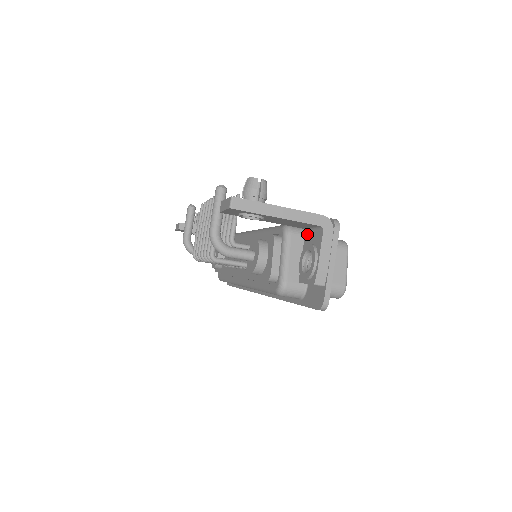
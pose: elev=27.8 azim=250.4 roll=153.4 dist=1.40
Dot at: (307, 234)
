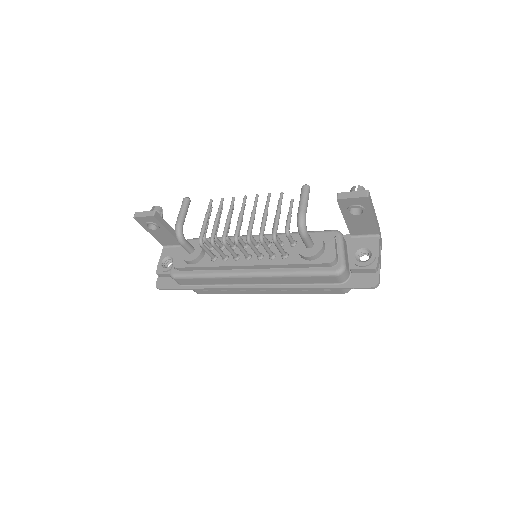
Dot at: (355, 239)
